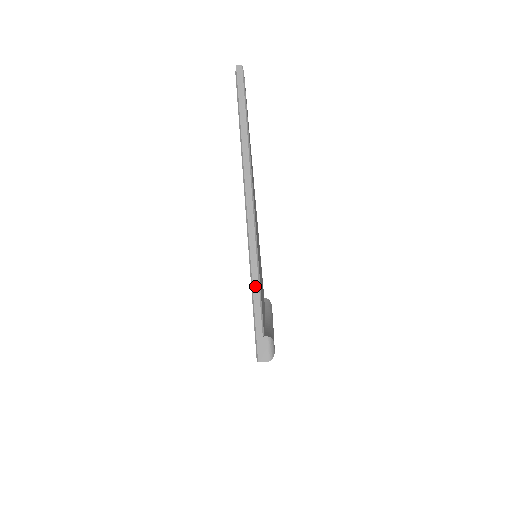
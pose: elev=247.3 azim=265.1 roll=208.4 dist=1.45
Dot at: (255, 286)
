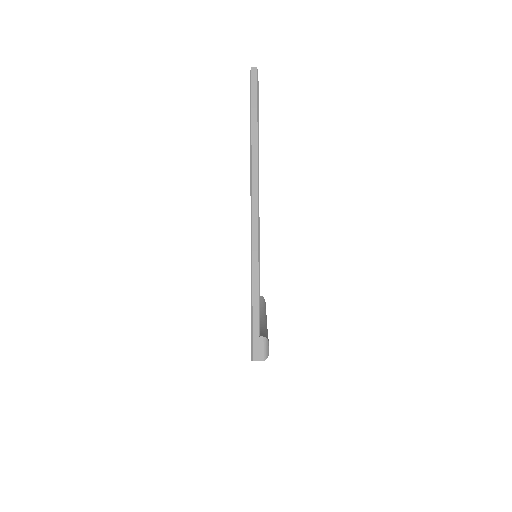
Dot at: (255, 287)
